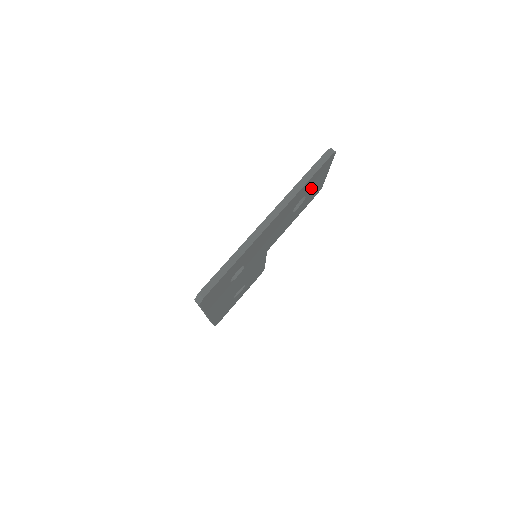
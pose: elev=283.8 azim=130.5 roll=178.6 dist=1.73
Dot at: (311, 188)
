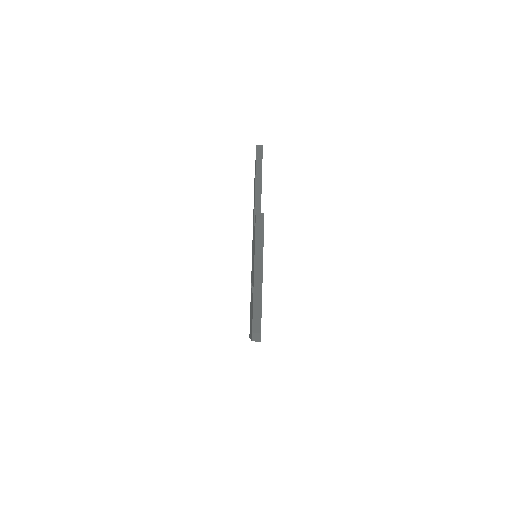
Dot at: occluded
